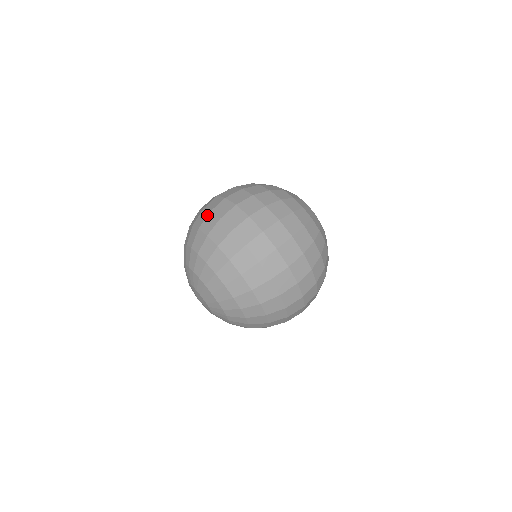
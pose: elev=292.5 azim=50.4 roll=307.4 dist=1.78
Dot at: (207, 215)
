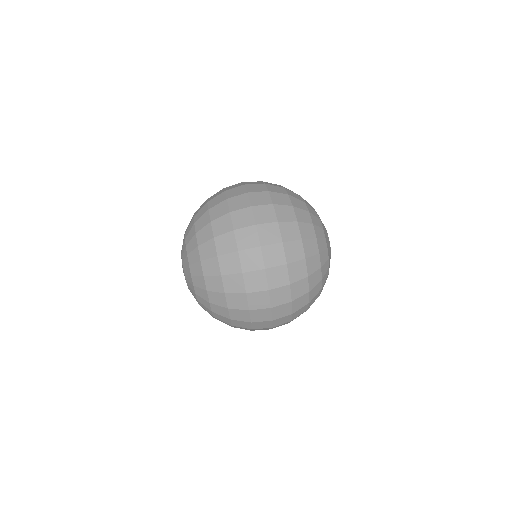
Dot at: (222, 201)
